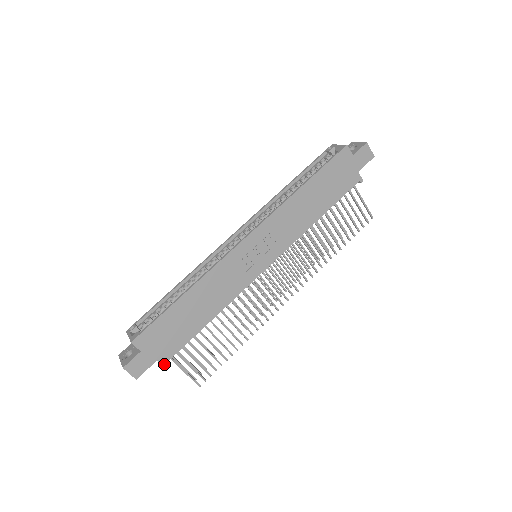
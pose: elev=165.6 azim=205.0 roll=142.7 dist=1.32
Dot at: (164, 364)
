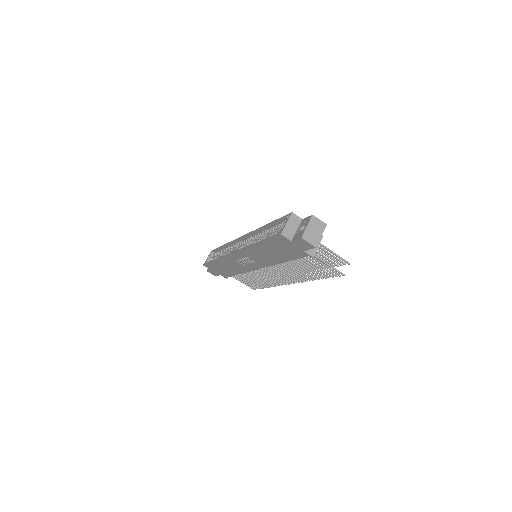
Dot at: (225, 277)
